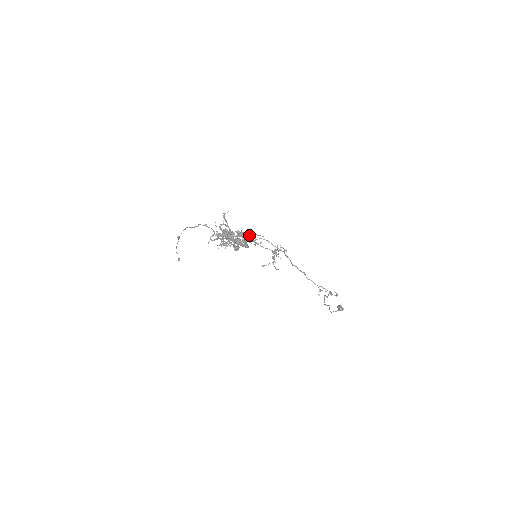
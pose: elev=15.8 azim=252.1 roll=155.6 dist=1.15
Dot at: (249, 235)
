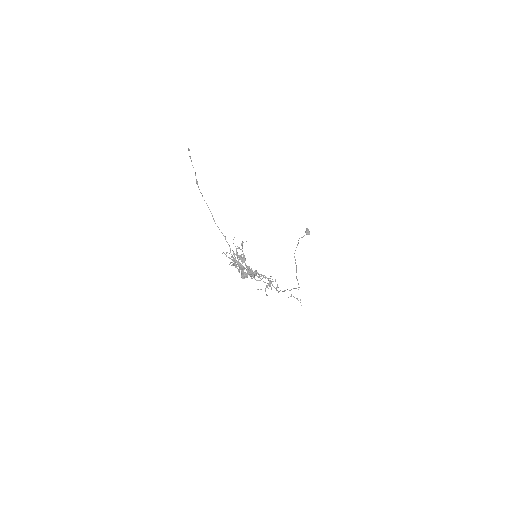
Dot at: (256, 272)
